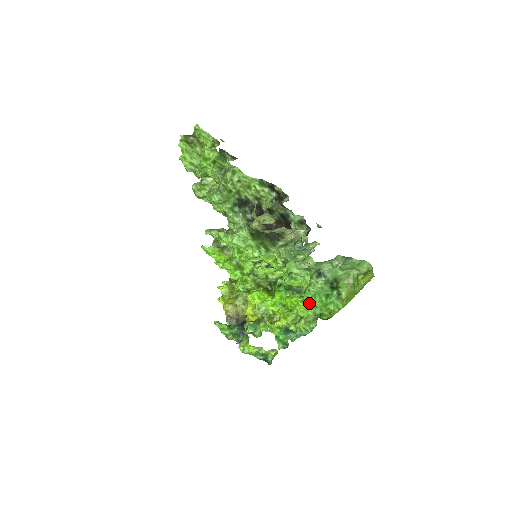
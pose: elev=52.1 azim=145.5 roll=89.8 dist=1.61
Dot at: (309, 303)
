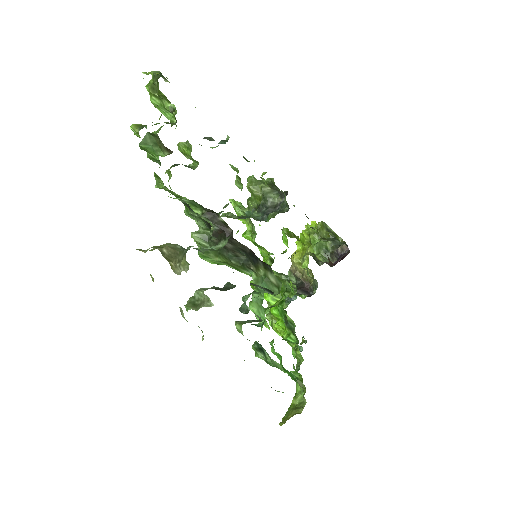
Dot at: (294, 349)
